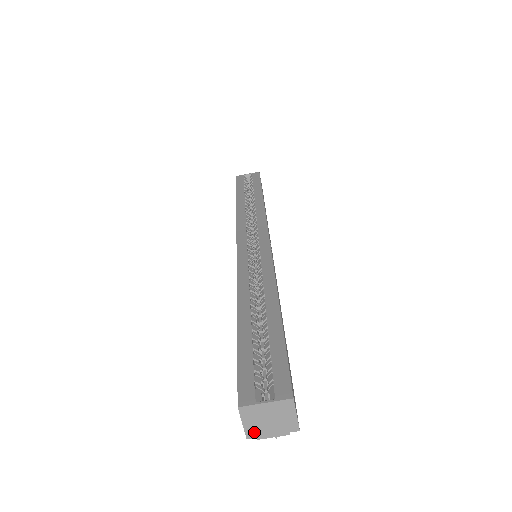
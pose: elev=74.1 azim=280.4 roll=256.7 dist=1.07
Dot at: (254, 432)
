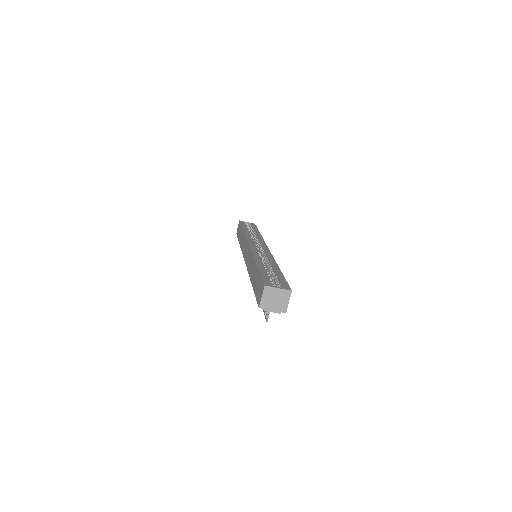
Dot at: (264, 305)
